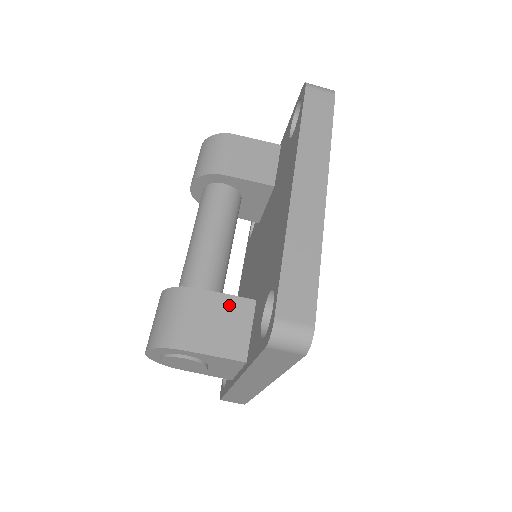
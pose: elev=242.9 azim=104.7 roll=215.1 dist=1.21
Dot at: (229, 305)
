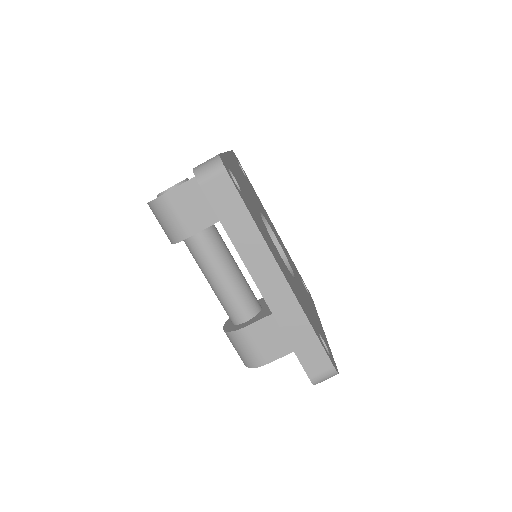
Dot at: (270, 324)
